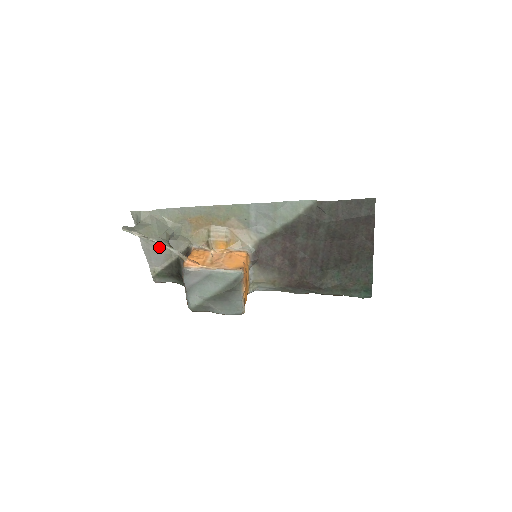
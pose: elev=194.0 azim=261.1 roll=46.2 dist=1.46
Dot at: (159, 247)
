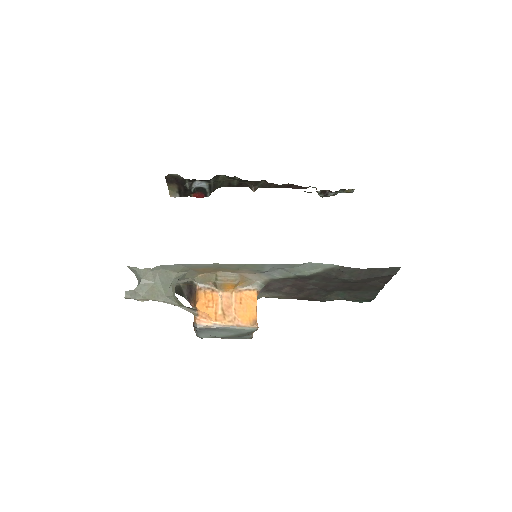
Dot at: occluded
